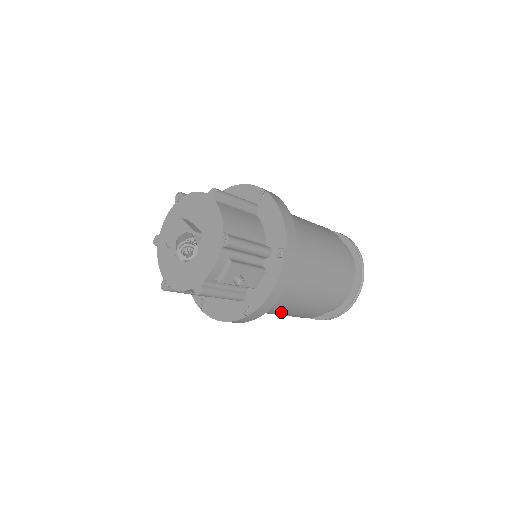
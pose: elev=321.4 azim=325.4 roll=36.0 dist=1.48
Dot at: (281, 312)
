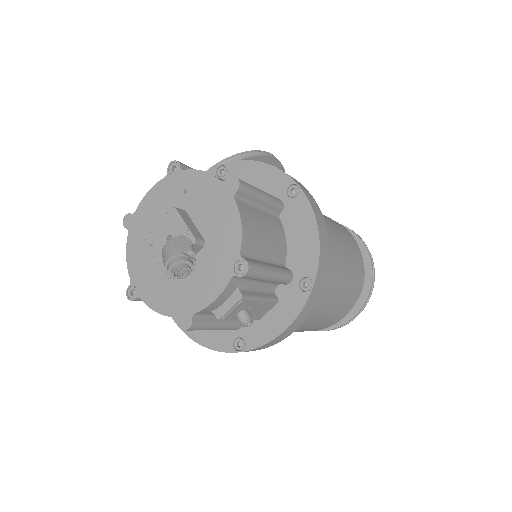
Dot at: occluded
